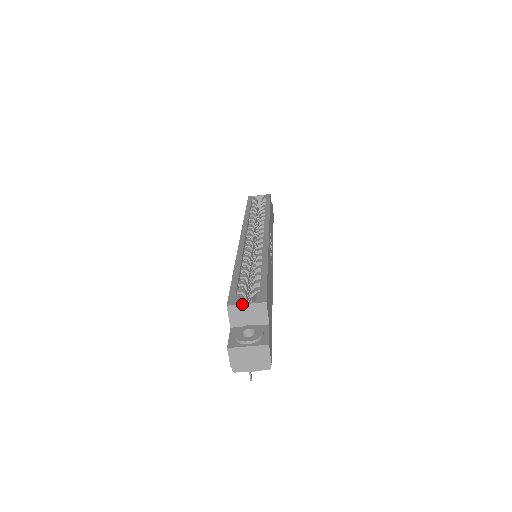
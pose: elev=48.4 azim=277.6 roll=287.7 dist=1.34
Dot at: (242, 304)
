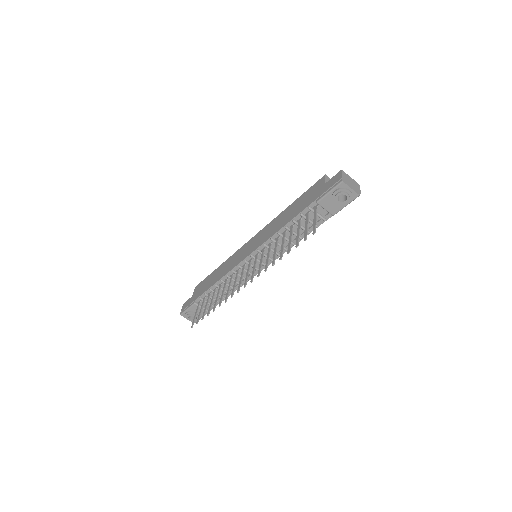
Dot at: occluded
